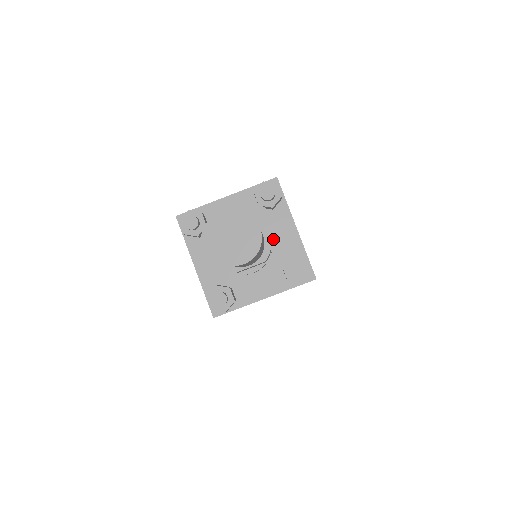
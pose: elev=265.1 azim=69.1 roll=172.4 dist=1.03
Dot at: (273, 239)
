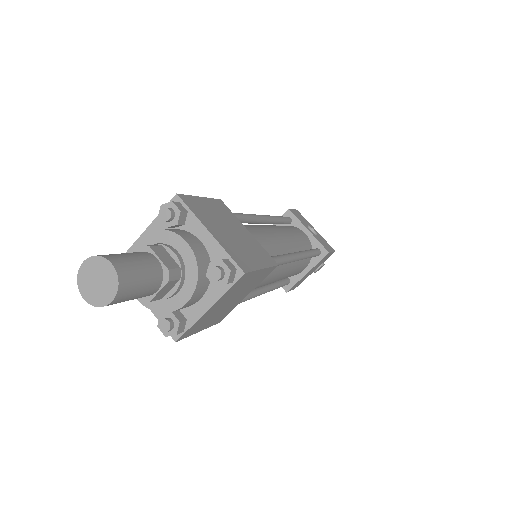
Dot at: (181, 255)
